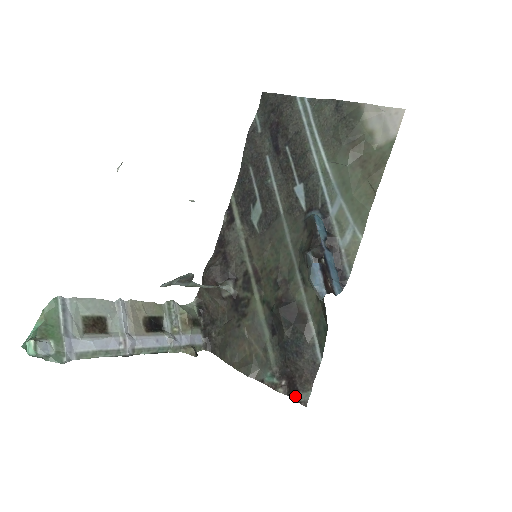
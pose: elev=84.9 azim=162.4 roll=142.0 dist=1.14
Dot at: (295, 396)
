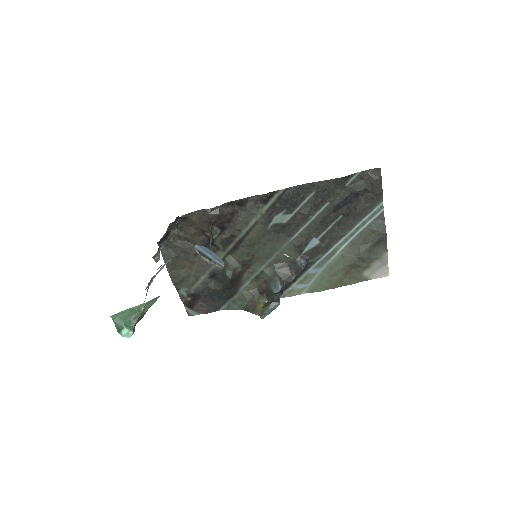
Dot at: (188, 308)
